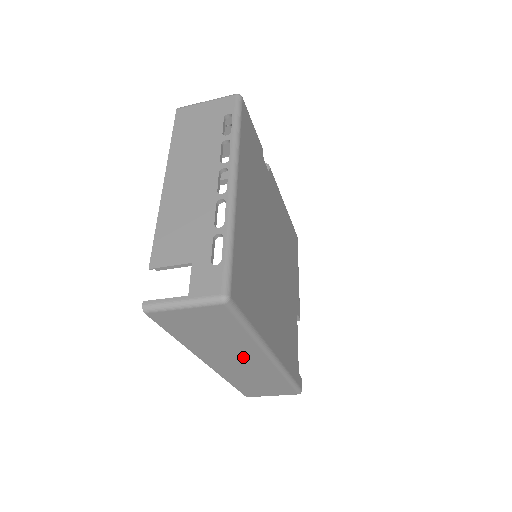
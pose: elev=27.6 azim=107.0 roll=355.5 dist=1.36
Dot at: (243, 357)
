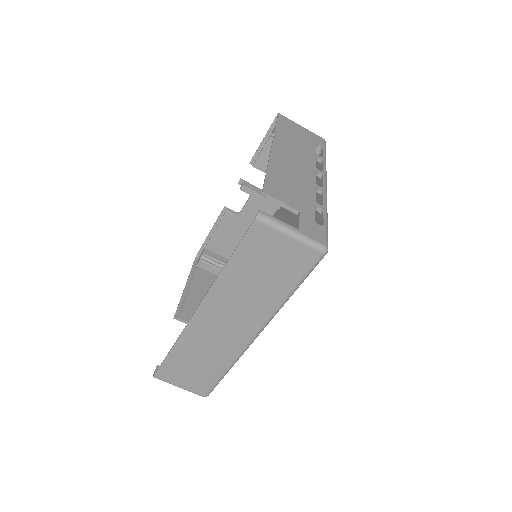
Dot at: (240, 320)
